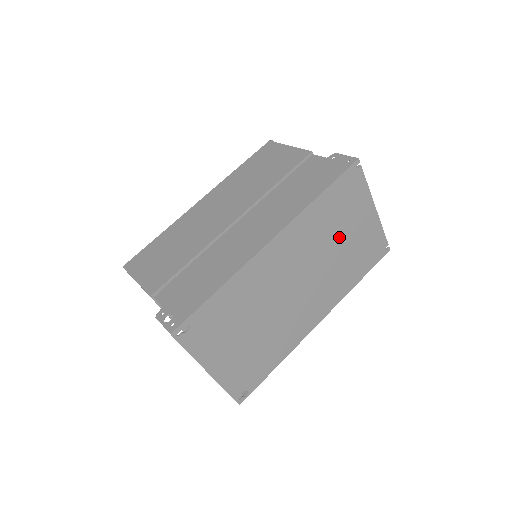
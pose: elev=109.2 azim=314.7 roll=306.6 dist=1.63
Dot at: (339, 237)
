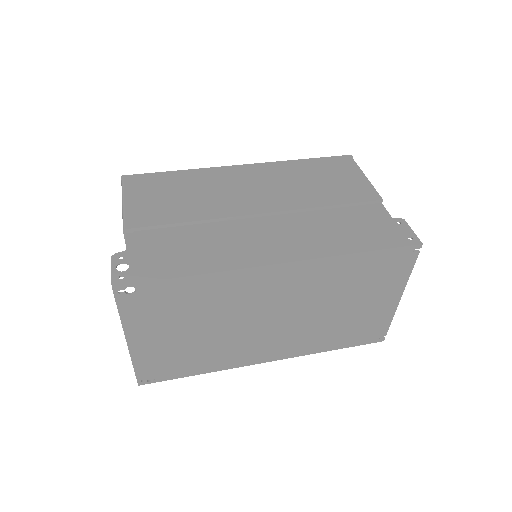
Dot at: (346, 301)
